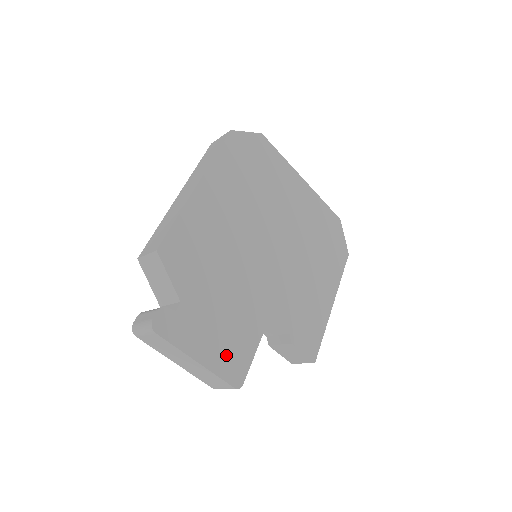
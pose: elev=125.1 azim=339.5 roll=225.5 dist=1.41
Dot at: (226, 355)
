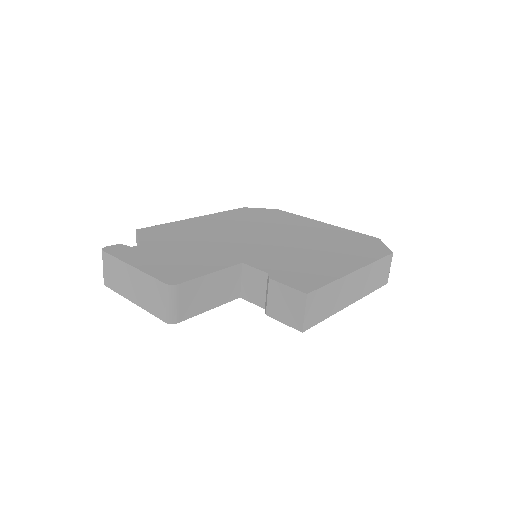
Dot at: (169, 269)
